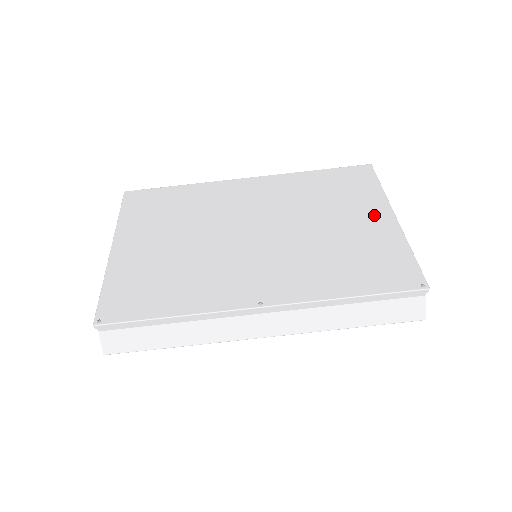
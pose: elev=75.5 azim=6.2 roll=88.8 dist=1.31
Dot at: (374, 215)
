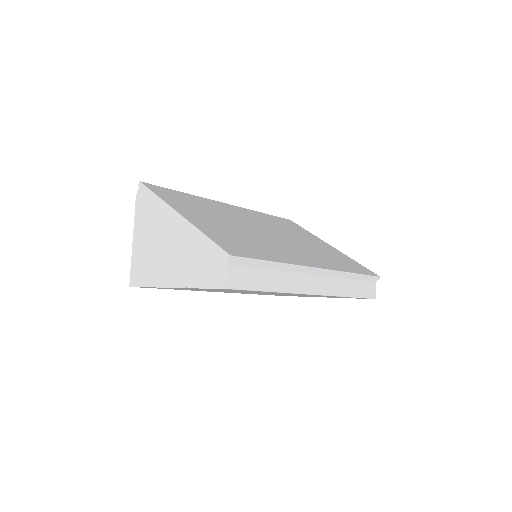
Dot at: (321, 242)
